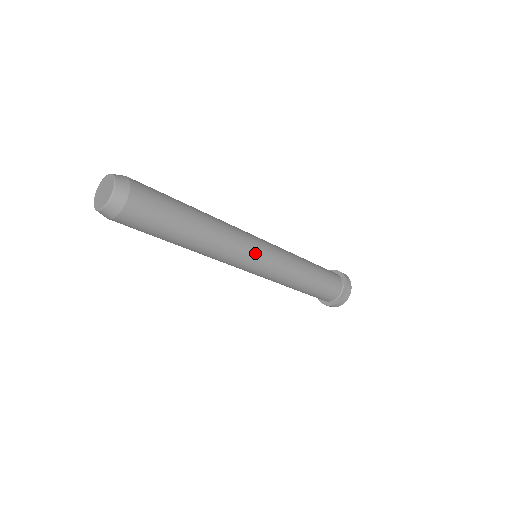
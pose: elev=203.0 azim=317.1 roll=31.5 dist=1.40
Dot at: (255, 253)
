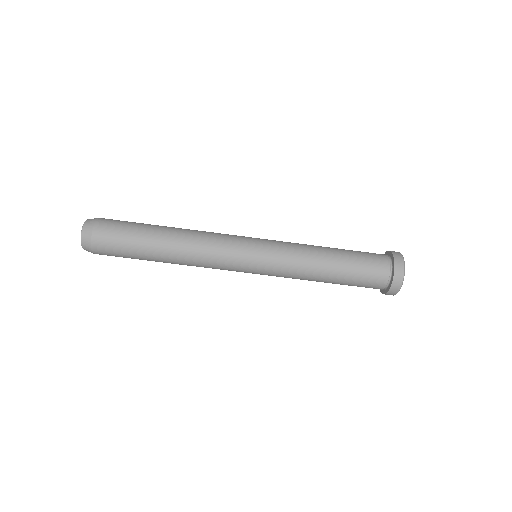
Dot at: (240, 237)
